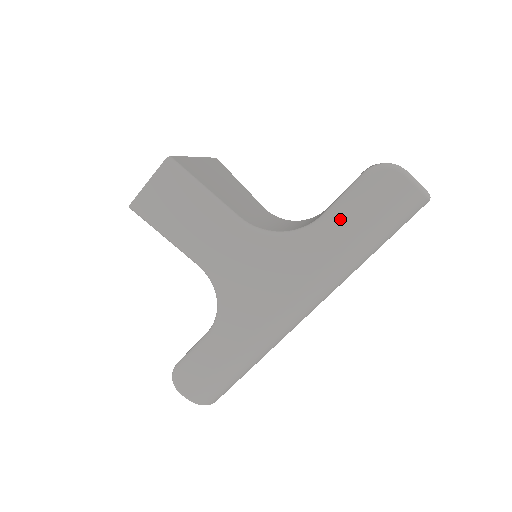
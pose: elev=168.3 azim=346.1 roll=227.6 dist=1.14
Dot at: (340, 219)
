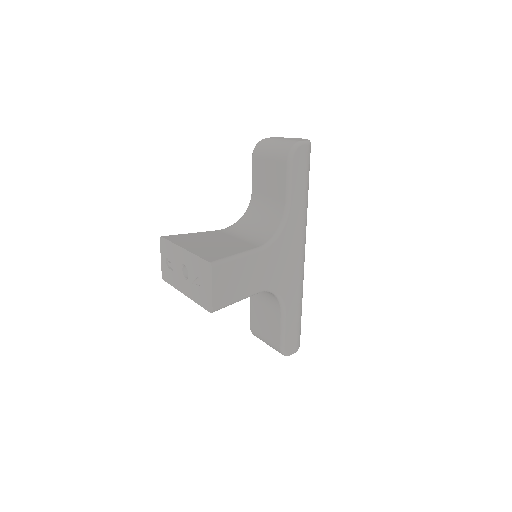
Dot at: (295, 194)
